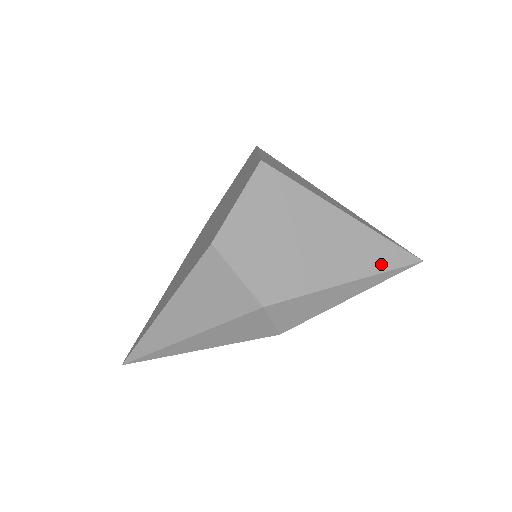
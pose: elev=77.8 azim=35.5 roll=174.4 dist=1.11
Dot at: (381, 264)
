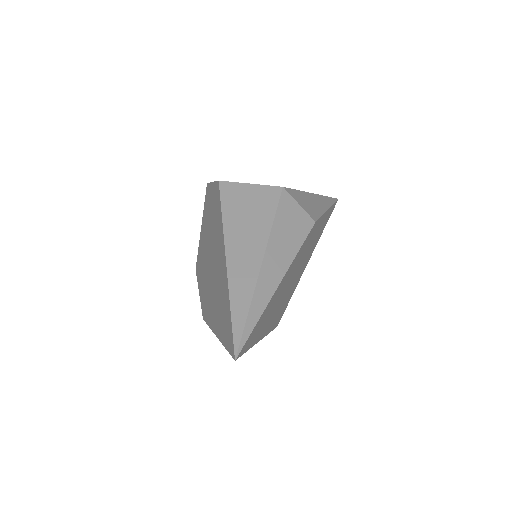
Dot at: occluded
